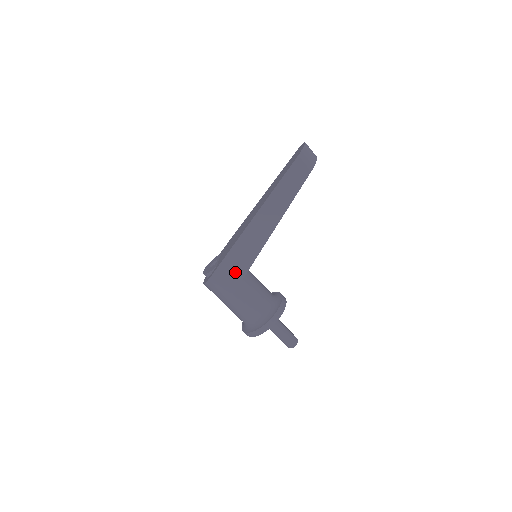
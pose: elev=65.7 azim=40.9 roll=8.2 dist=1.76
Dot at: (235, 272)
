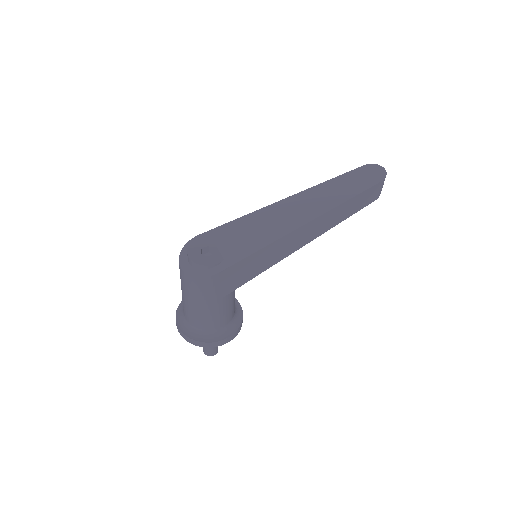
Dot at: (245, 274)
